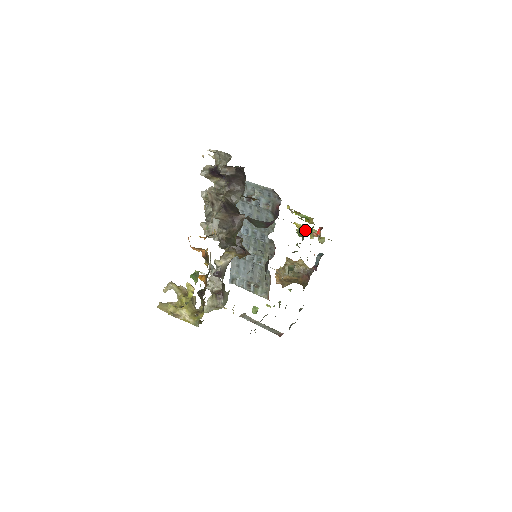
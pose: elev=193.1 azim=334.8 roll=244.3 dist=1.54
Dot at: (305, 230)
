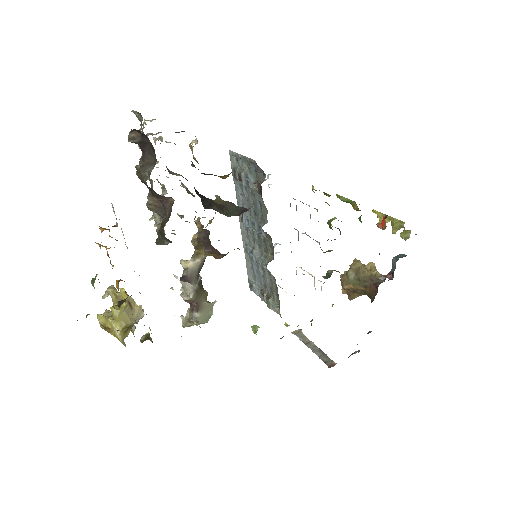
Dot at: (386, 220)
